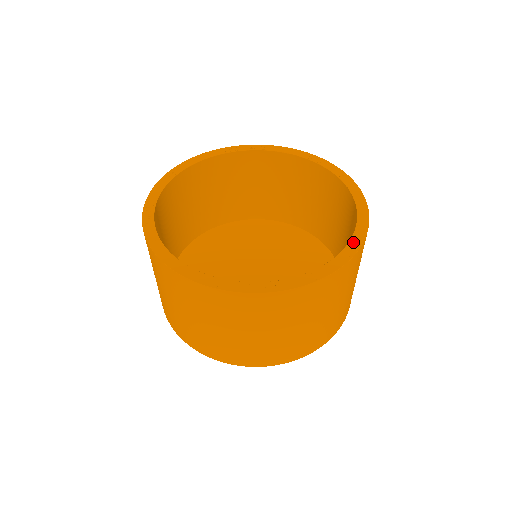
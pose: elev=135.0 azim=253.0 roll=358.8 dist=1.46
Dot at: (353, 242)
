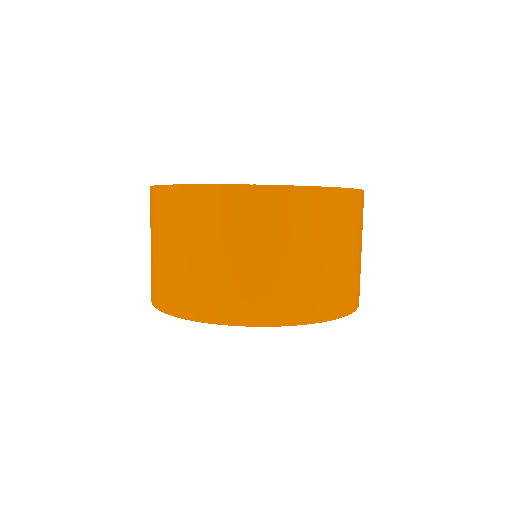
Dot at: occluded
